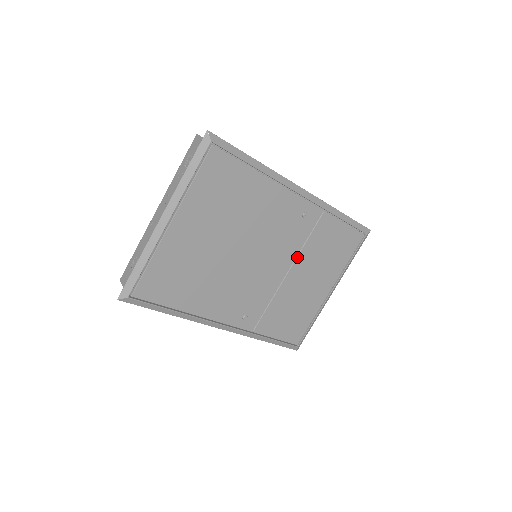
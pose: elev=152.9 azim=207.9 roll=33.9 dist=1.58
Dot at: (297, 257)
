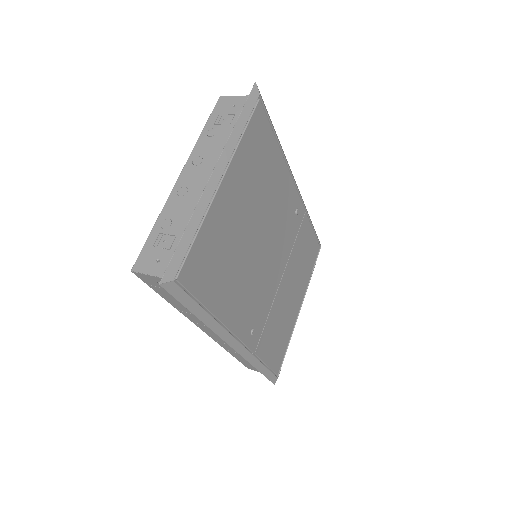
Dot at: (288, 260)
